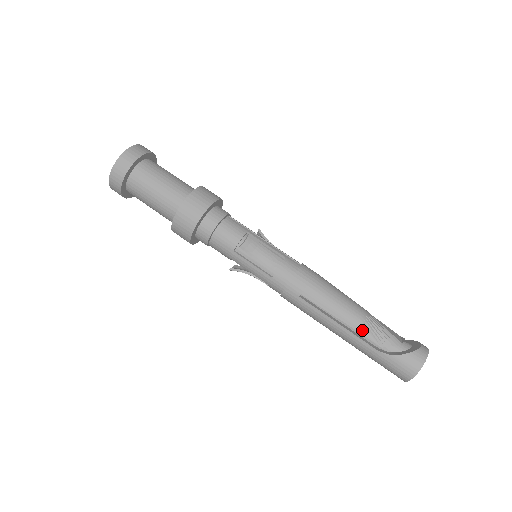
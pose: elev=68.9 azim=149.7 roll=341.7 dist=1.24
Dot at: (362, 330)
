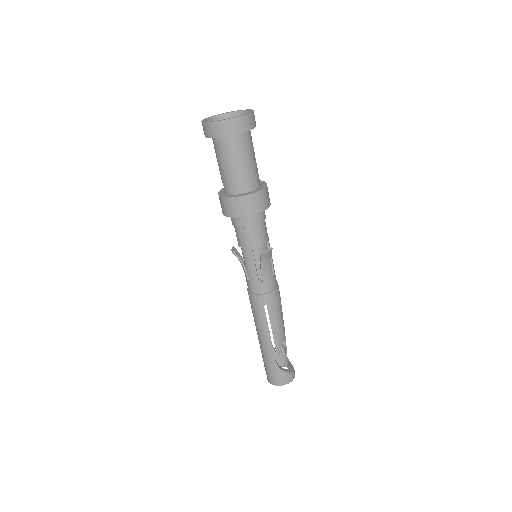
Dot at: (278, 346)
